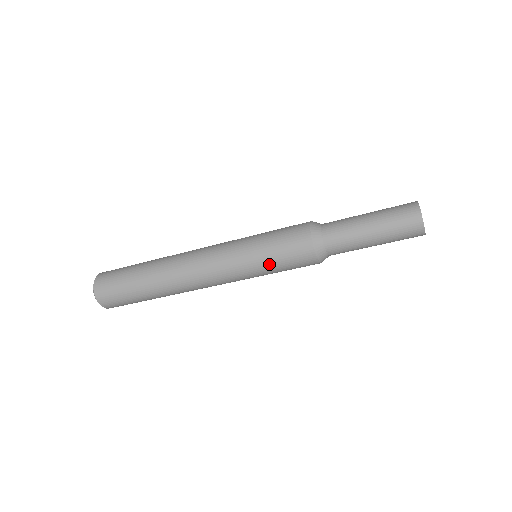
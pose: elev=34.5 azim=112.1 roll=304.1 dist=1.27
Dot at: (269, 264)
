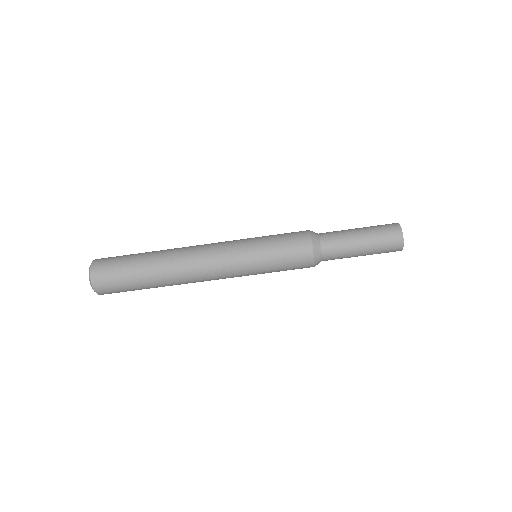
Dot at: (269, 243)
